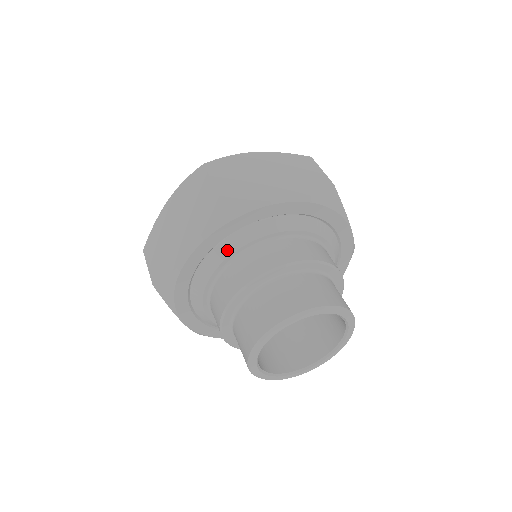
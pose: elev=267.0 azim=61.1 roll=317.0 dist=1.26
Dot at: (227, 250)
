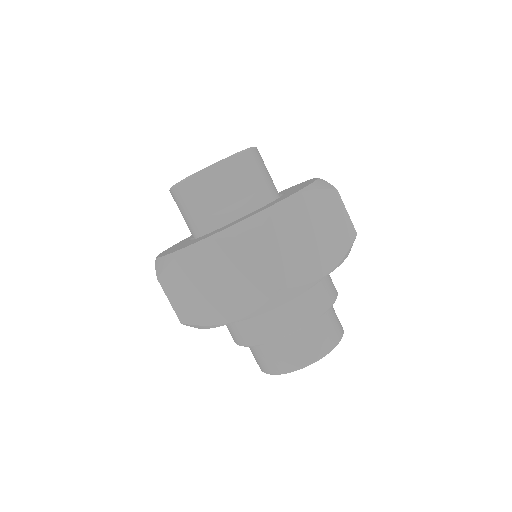
Dot at: occluded
